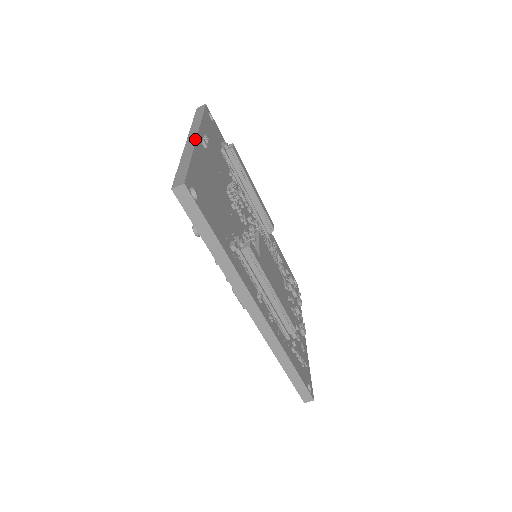
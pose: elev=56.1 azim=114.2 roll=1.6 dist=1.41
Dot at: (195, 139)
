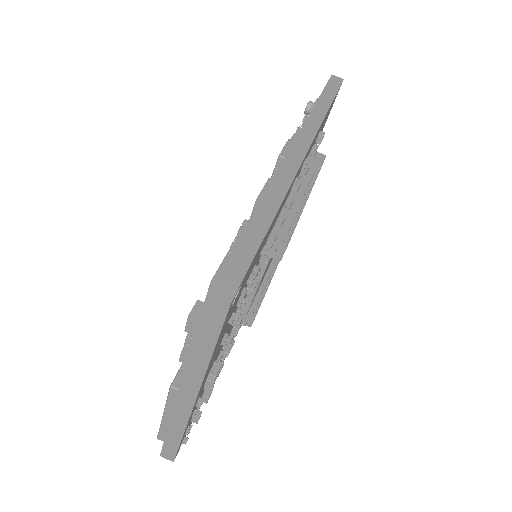
Dot at: occluded
